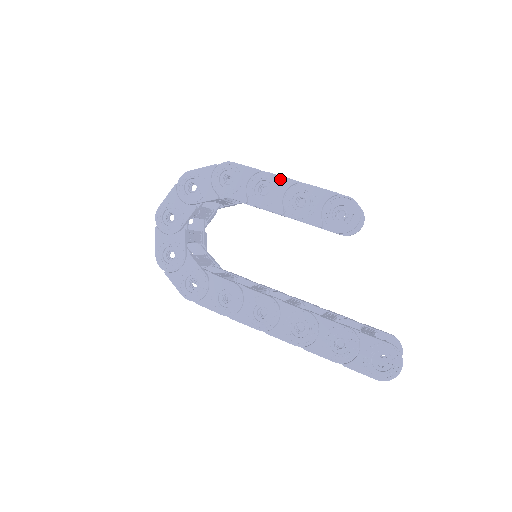
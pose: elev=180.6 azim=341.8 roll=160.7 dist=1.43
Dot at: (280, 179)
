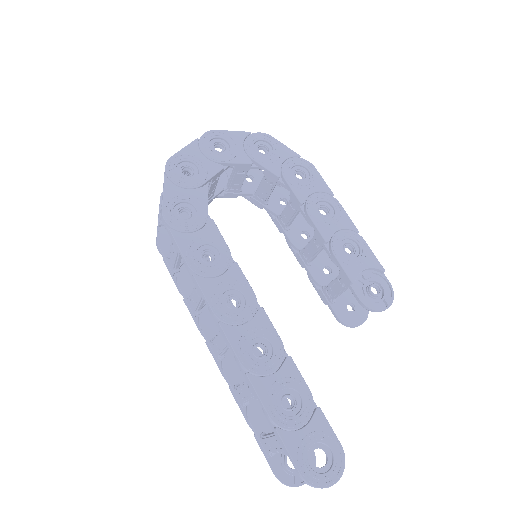
Dot at: (346, 217)
